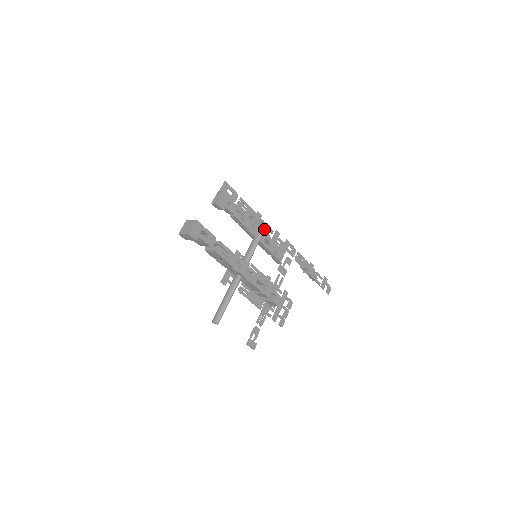
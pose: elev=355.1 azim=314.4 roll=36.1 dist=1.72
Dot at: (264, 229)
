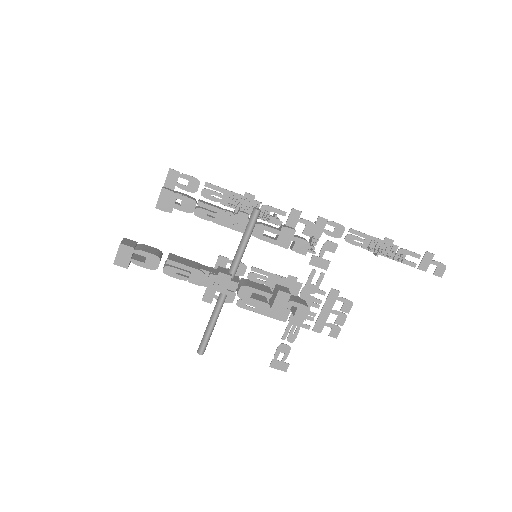
Dot at: (253, 220)
